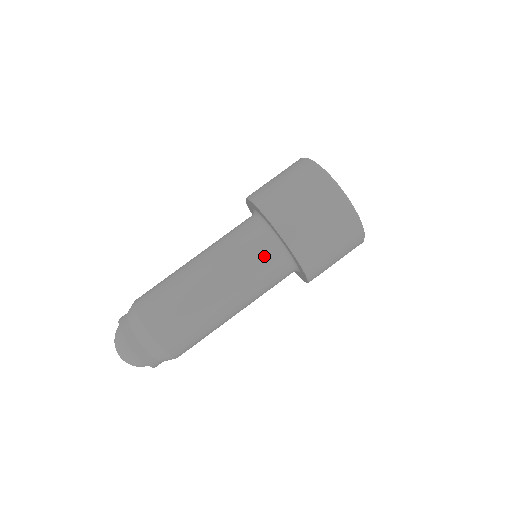
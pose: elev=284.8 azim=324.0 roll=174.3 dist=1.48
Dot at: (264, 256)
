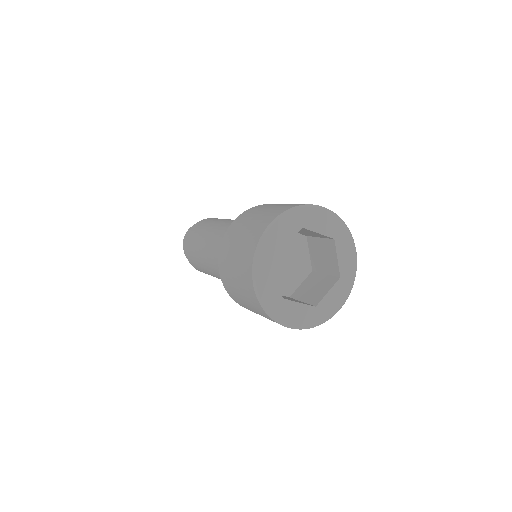
Dot at: occluded
